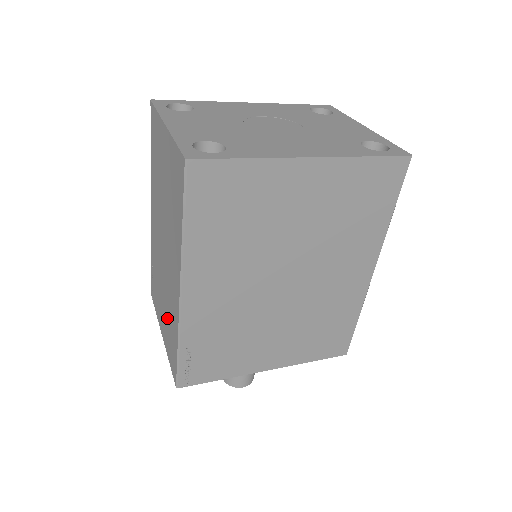
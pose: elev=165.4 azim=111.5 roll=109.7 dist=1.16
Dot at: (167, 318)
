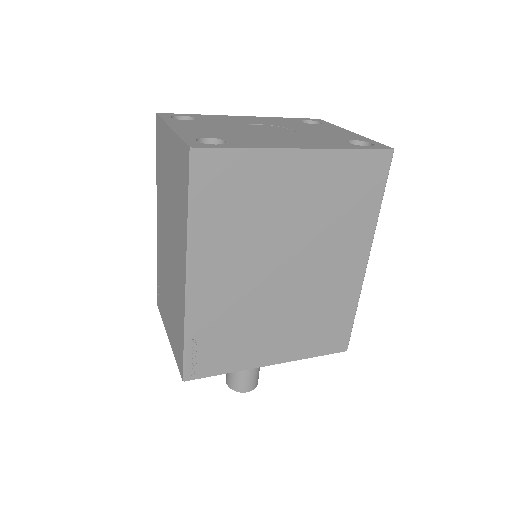
Dot at: (173, 314)
